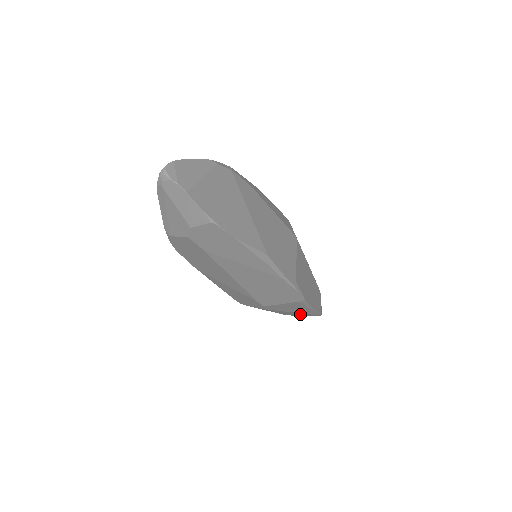
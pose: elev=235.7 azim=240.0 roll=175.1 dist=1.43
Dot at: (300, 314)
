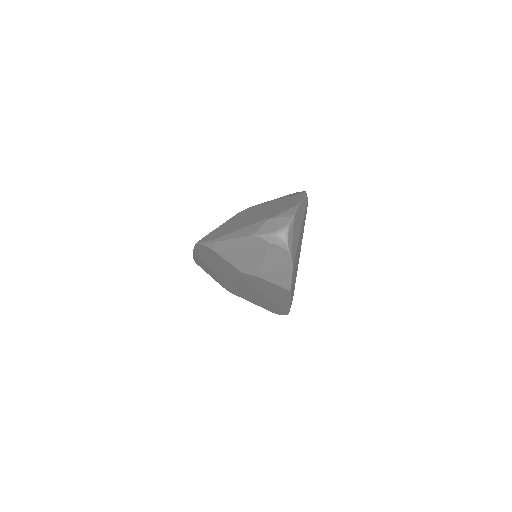
Dot at: occluded
